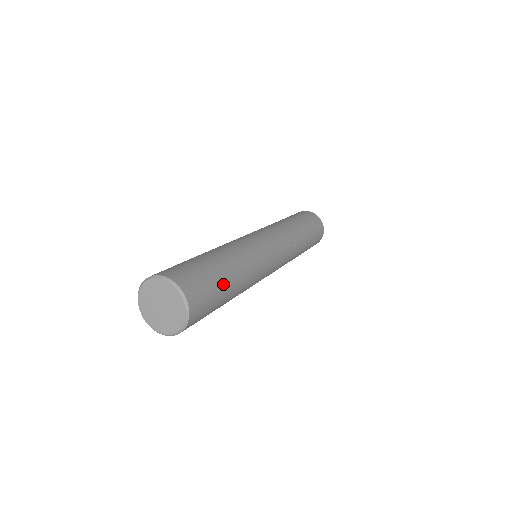
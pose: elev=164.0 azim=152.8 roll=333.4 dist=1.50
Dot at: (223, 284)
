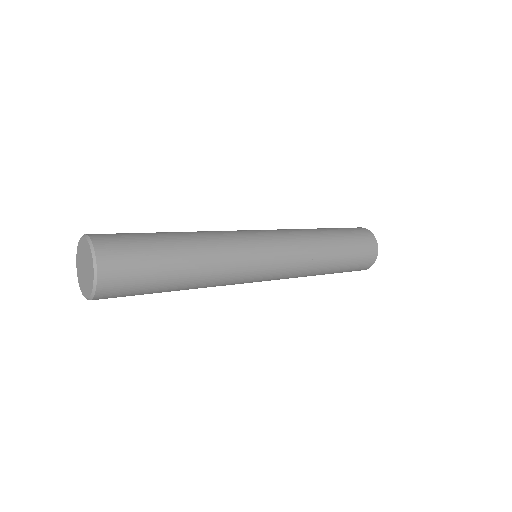
Dot at: (158, 241)
